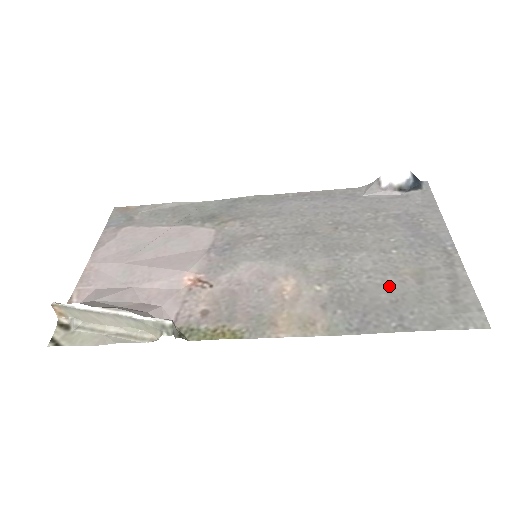
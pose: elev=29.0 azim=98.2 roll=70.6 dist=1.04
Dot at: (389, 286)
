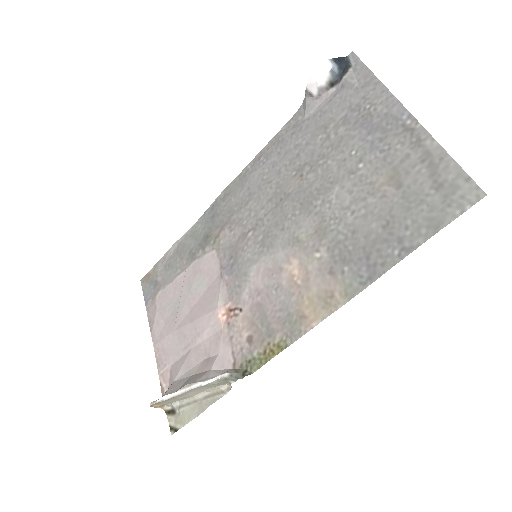
Dot at: (374, 211)
